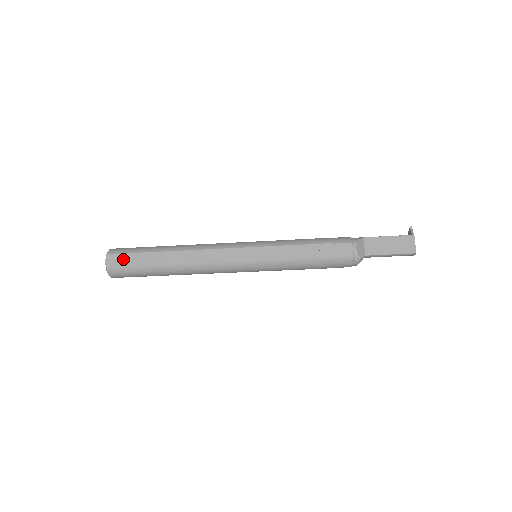
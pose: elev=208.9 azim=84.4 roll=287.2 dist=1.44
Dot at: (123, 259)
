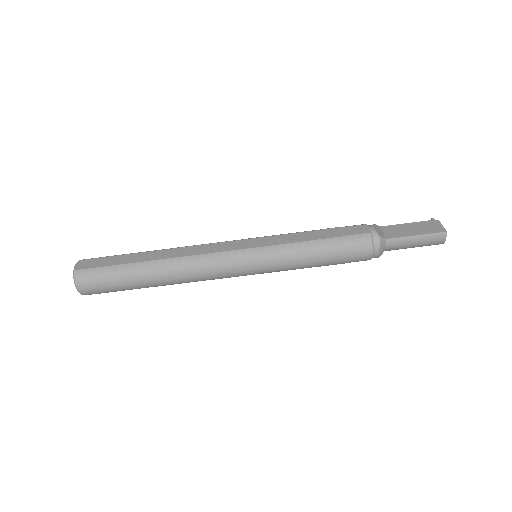
Dot at: (96, 262)
